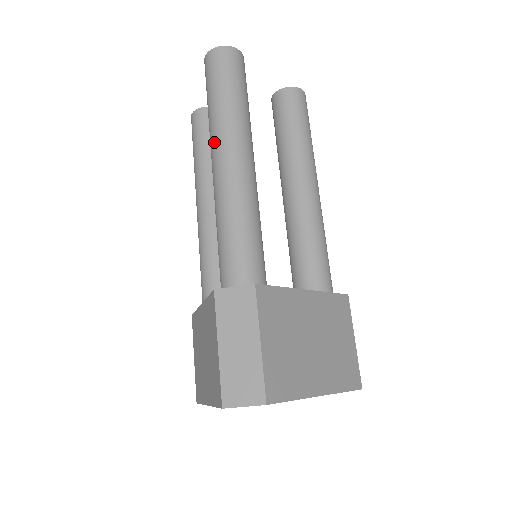
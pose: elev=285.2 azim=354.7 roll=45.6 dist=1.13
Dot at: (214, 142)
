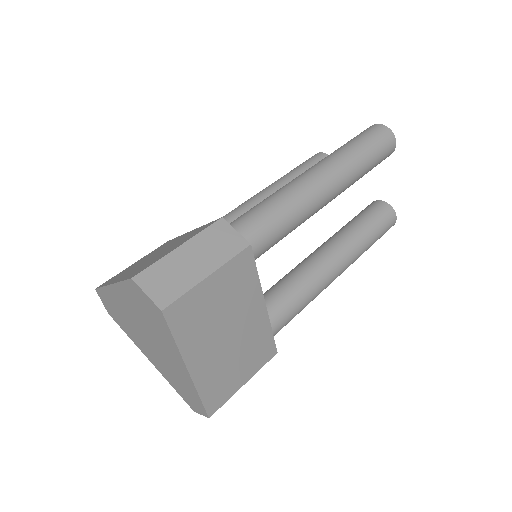
Dot at: (325, 161)
